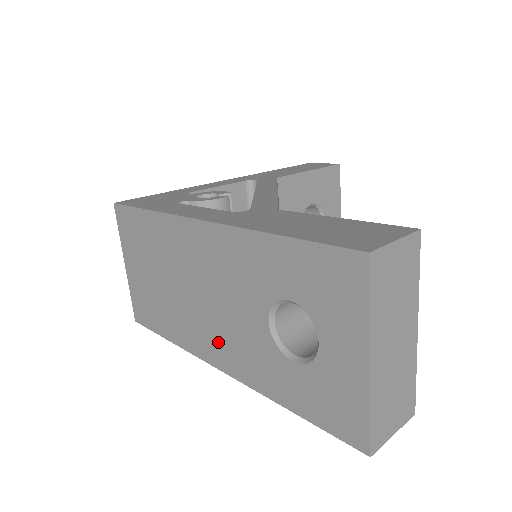
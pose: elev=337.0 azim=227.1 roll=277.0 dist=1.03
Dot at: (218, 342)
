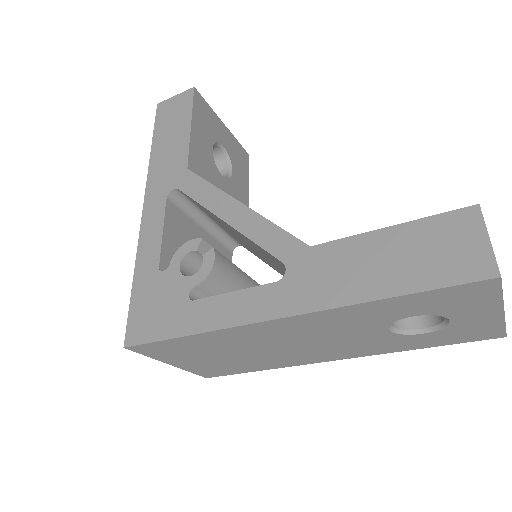
Dot at: (329, 353)
